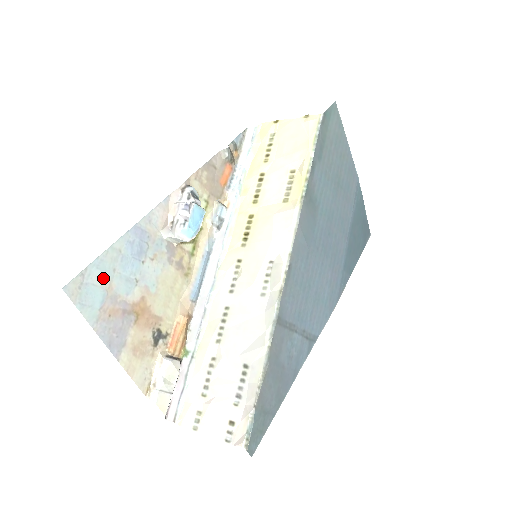
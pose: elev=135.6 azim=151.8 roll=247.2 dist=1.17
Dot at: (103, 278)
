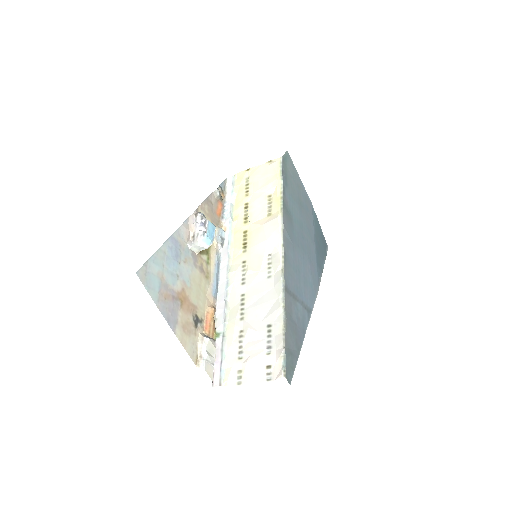
Dot at: (158, 270)
